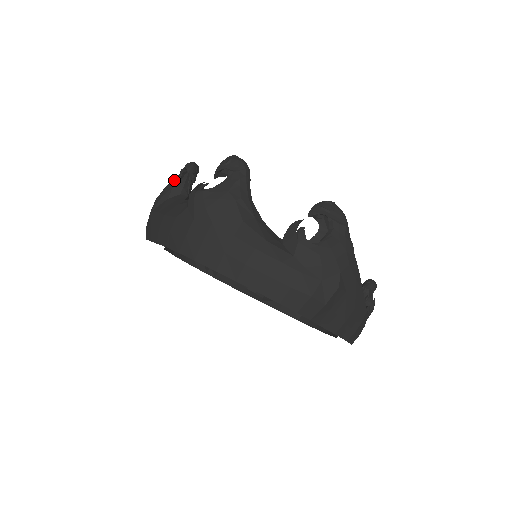
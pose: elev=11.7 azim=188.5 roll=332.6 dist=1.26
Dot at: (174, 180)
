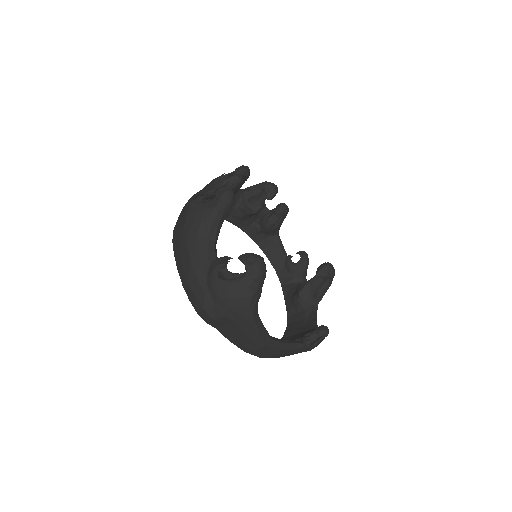
Dot at: (228, 174)
